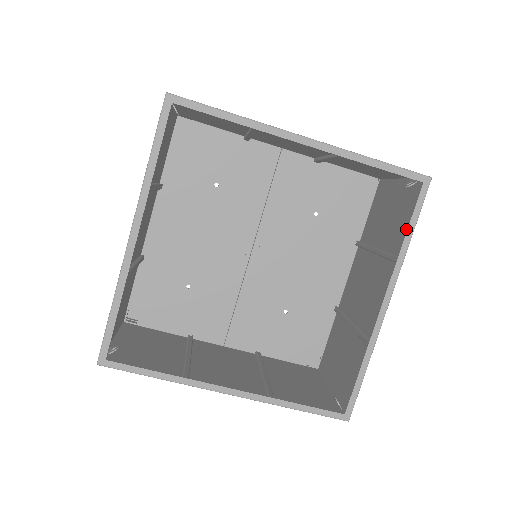
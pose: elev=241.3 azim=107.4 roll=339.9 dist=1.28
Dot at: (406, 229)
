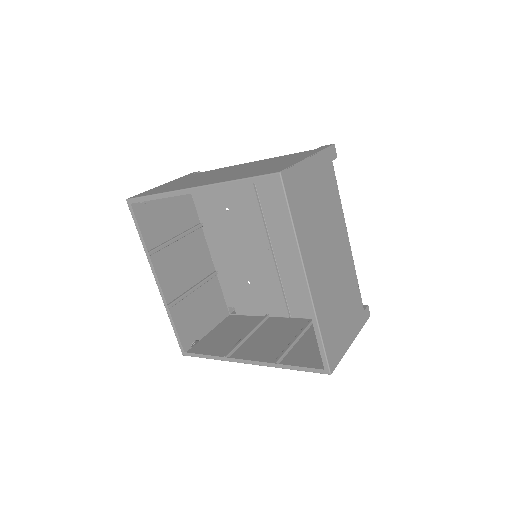
Dot at: (298, 215)
